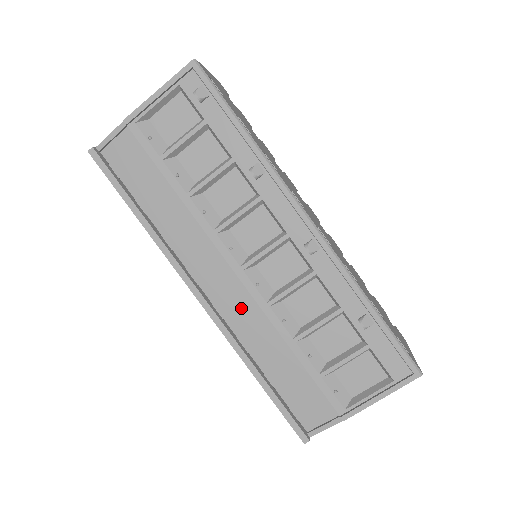
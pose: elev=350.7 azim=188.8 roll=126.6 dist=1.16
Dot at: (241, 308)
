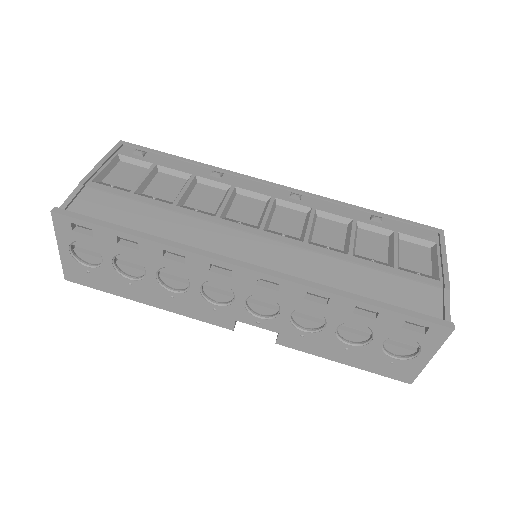
Dot at: (287, 259)
